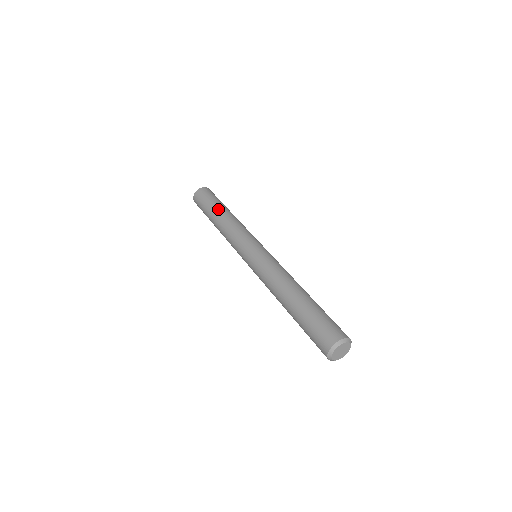
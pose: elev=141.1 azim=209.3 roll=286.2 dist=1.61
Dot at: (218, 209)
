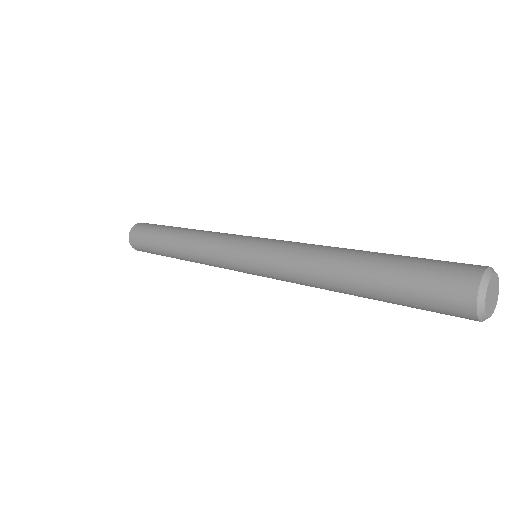
Dot at: (173, 229)
